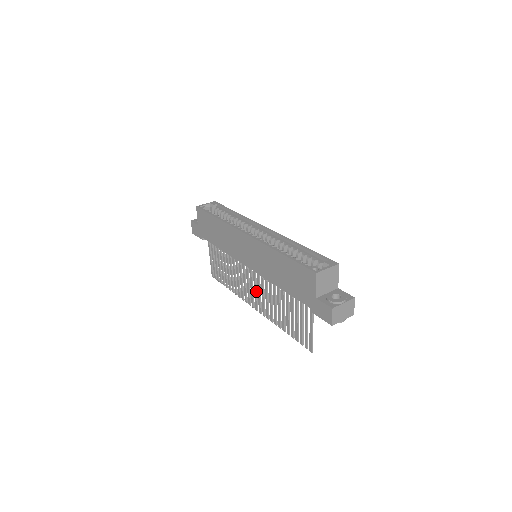
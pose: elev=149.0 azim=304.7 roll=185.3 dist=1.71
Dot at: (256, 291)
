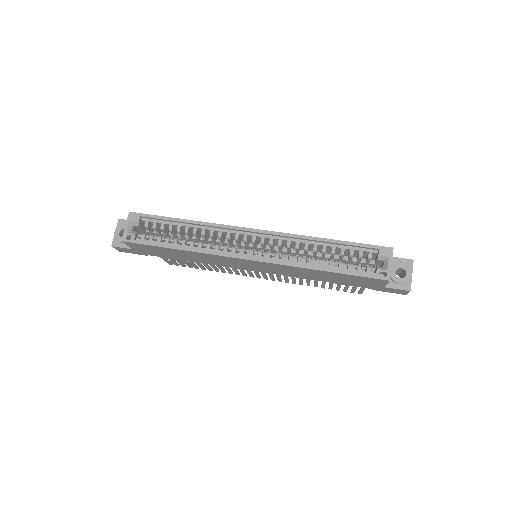
Dot at: (265, 273)
